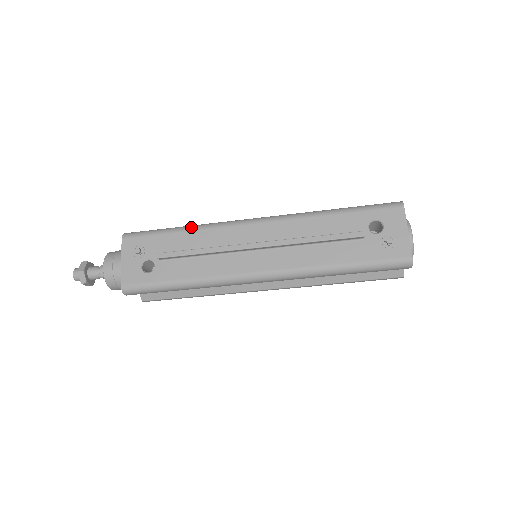
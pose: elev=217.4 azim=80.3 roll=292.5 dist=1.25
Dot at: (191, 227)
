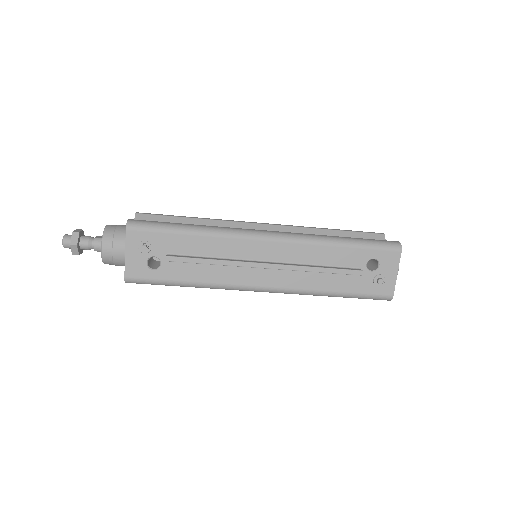
Dot at: (202, 231)
